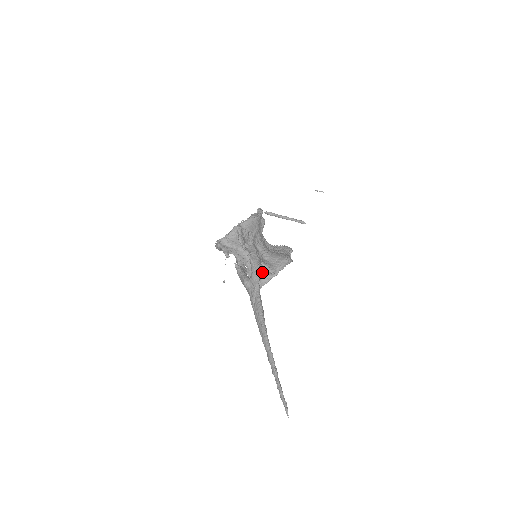
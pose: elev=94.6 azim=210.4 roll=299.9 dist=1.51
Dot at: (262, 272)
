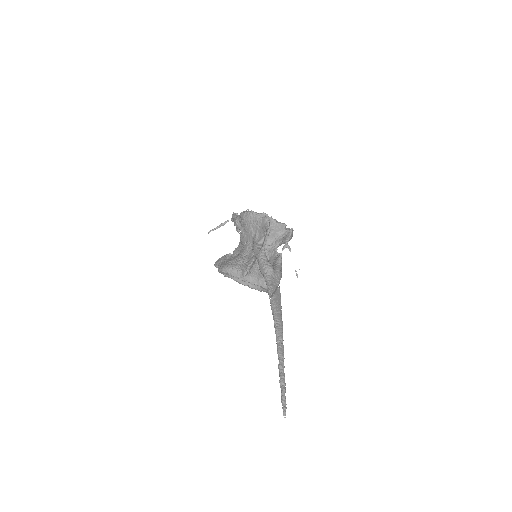
Dot at: occluded
